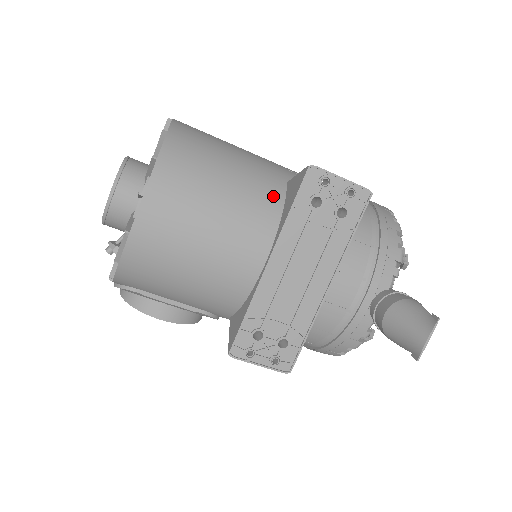
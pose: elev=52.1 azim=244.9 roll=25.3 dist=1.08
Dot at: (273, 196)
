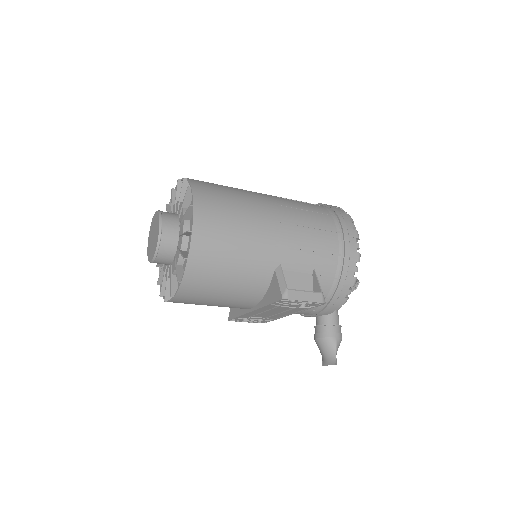
Dot at: (261, 285)
